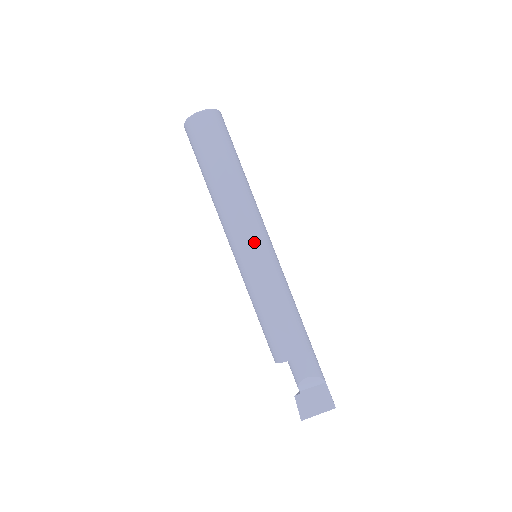
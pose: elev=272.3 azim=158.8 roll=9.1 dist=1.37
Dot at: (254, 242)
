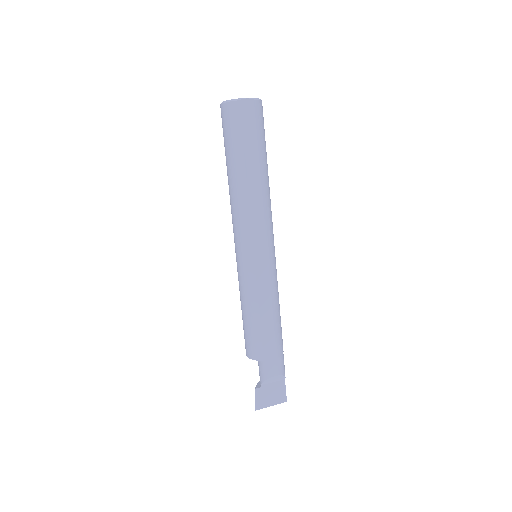
Dot at: (266, 246)
